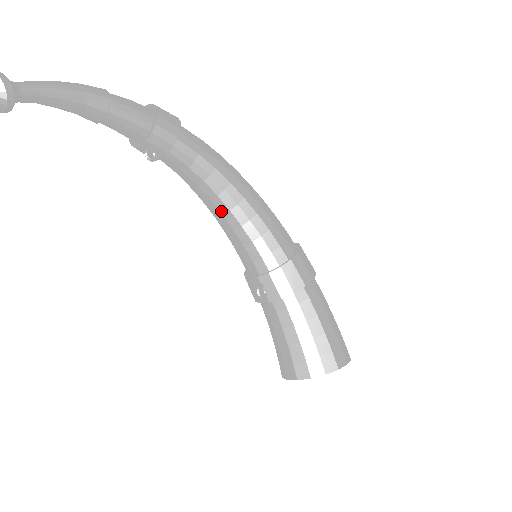
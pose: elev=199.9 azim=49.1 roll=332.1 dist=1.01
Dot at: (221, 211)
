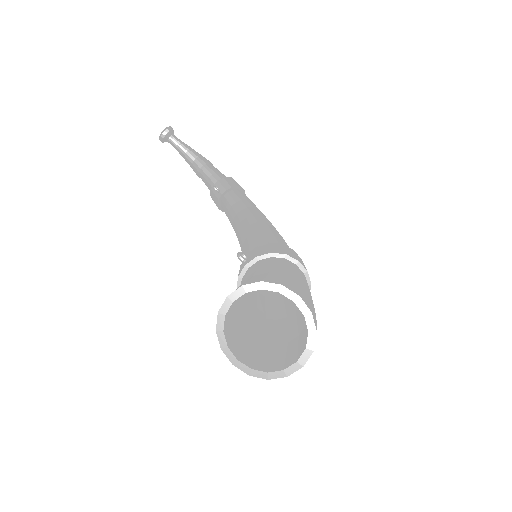
Dot at: (244, 228)
